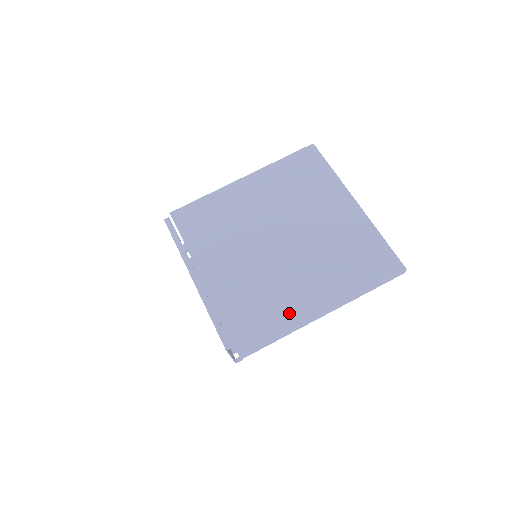
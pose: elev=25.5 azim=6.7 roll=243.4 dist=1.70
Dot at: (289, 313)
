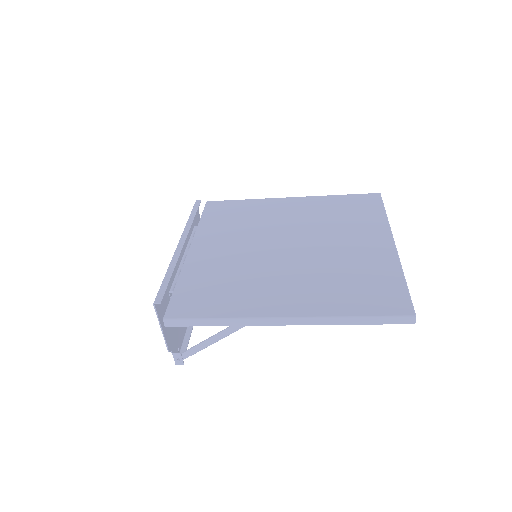
Dot at: (245, 303)
